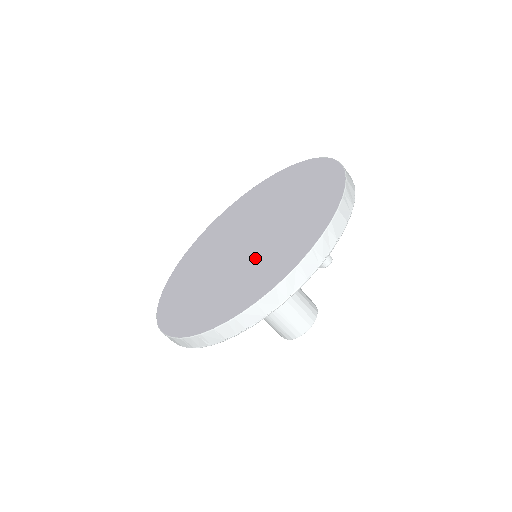
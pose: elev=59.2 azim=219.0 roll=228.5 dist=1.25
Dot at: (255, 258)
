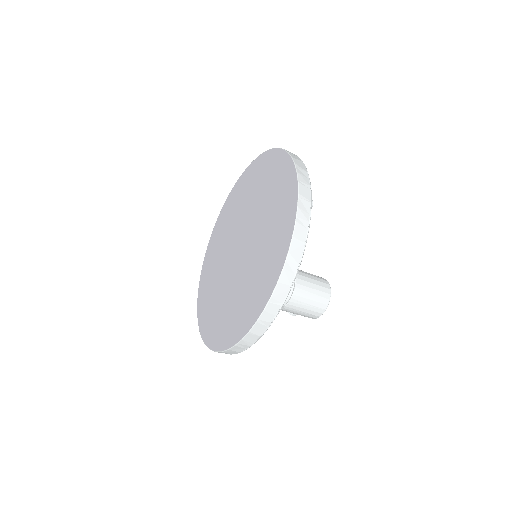
Dot at: (262, 235)
